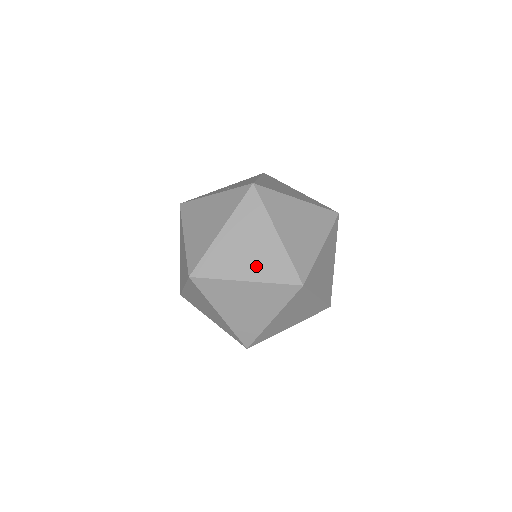
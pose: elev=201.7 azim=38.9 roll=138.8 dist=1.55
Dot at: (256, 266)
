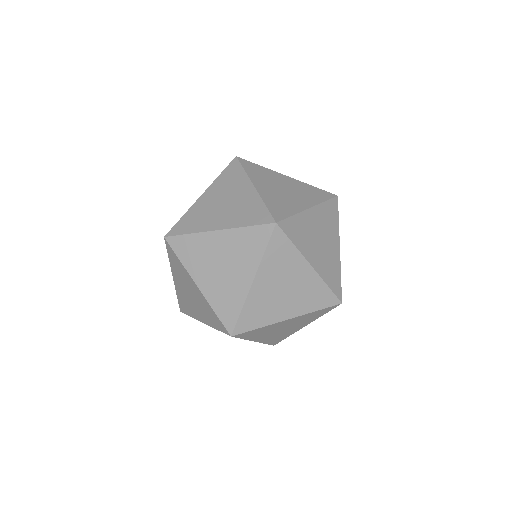
Dot at: (321, 260)
